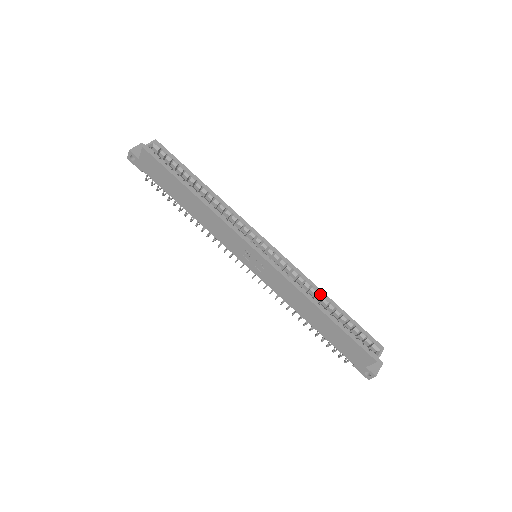
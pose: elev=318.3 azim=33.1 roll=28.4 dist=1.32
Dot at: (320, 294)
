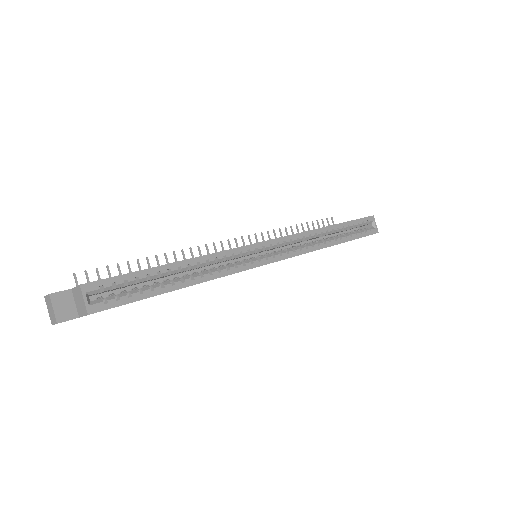
Dot at: (324, 232)
